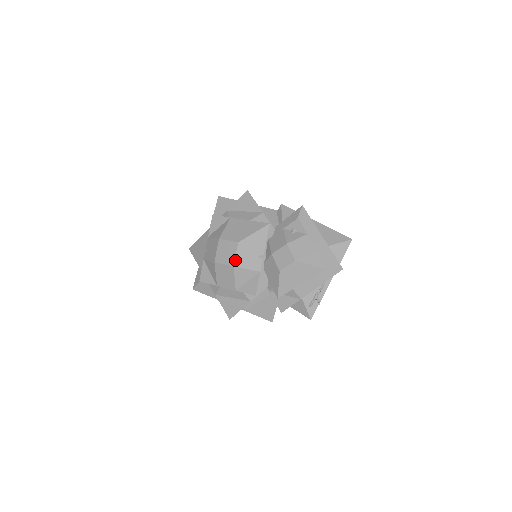
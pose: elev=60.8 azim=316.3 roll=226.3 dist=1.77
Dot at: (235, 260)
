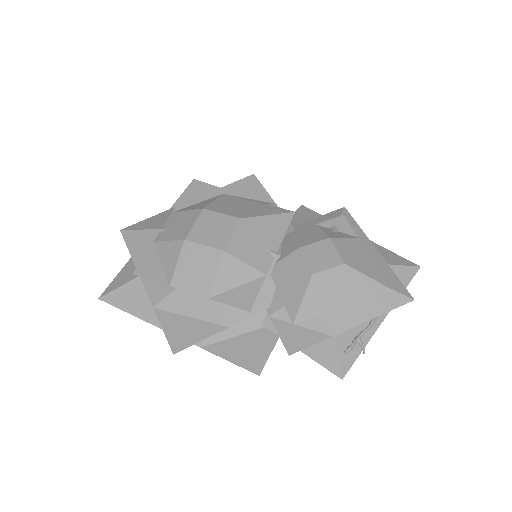
Dot at: (229, 242)
